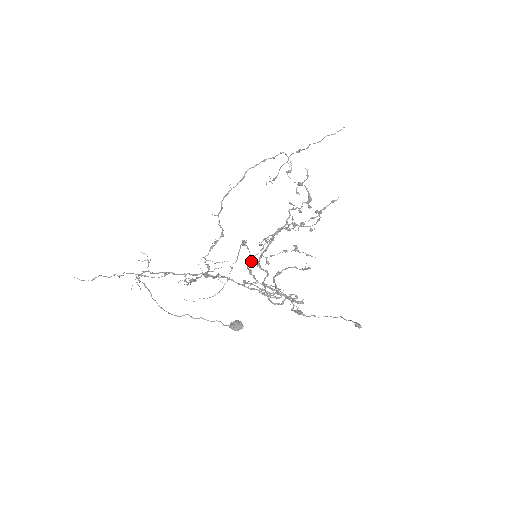
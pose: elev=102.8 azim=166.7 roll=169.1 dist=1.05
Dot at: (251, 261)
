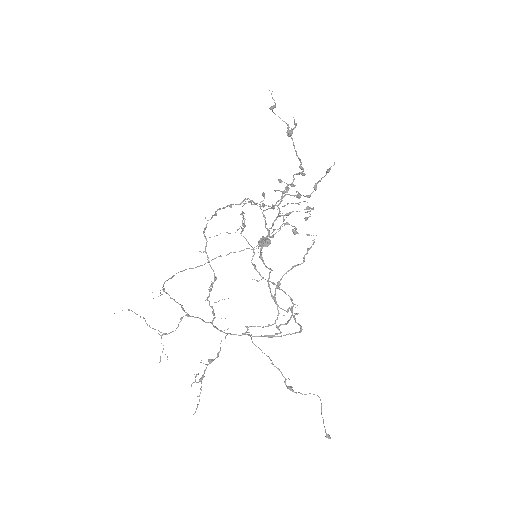
Dot at: (254, 253)
